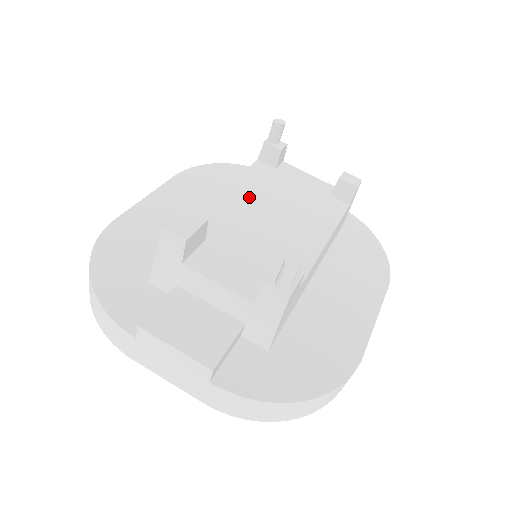
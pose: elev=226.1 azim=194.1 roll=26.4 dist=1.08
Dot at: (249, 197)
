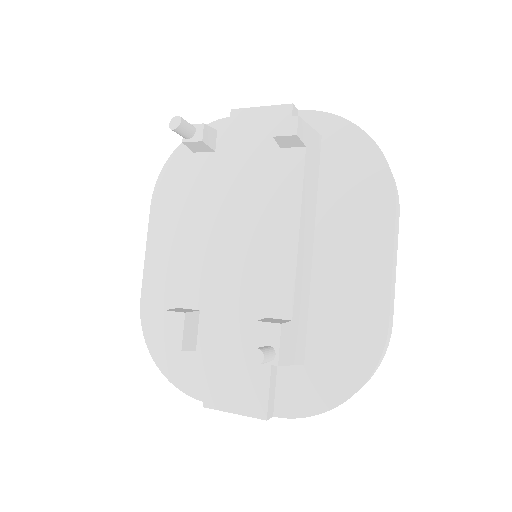
Dot at: (209, 223)
